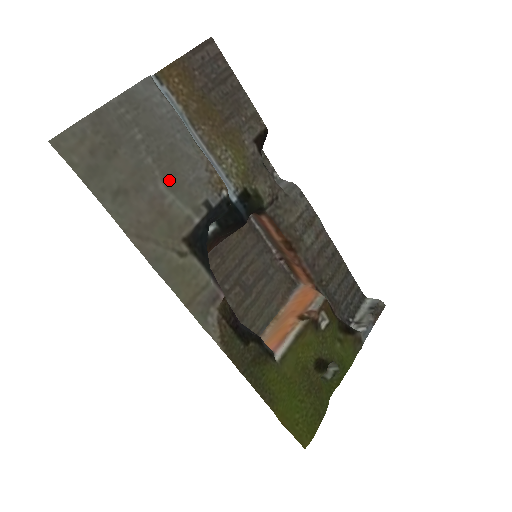
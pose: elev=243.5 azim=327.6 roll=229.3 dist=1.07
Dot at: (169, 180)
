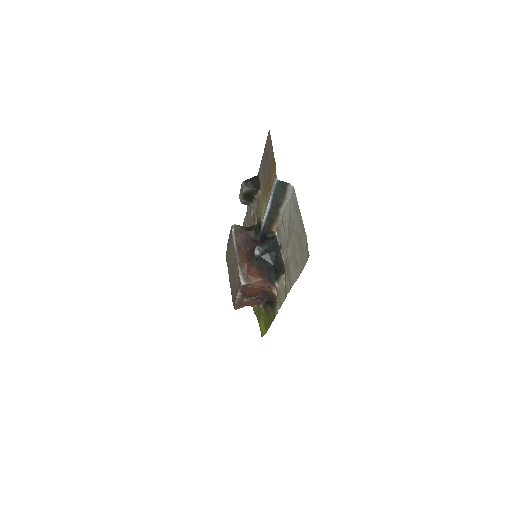
Dot at: (288, 243)
